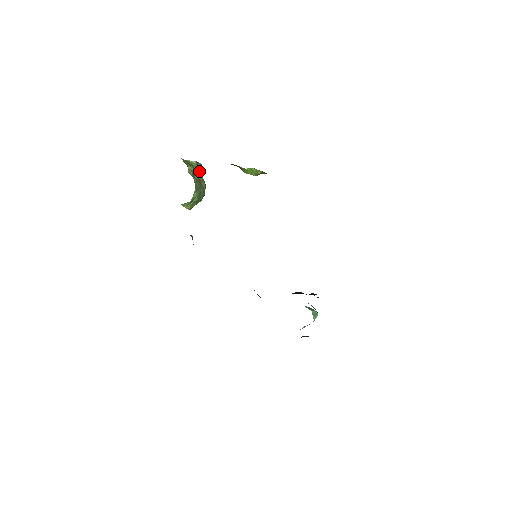
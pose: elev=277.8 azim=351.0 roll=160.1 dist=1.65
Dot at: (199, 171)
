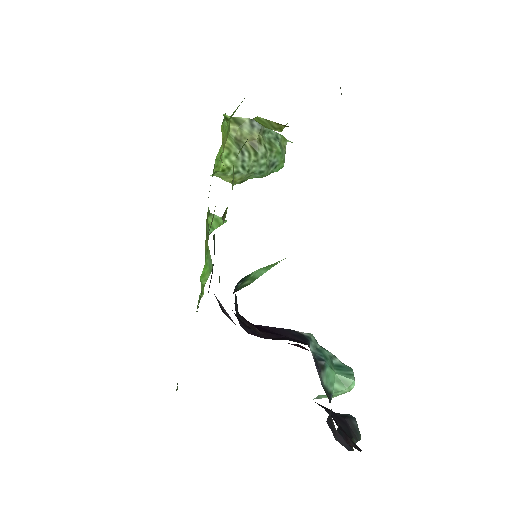
Dot at: (254, 132)
